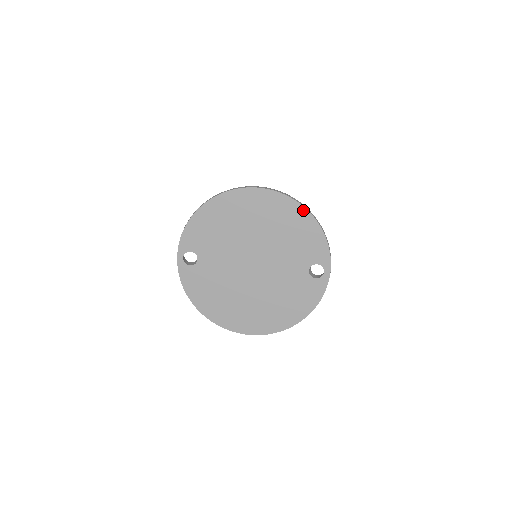
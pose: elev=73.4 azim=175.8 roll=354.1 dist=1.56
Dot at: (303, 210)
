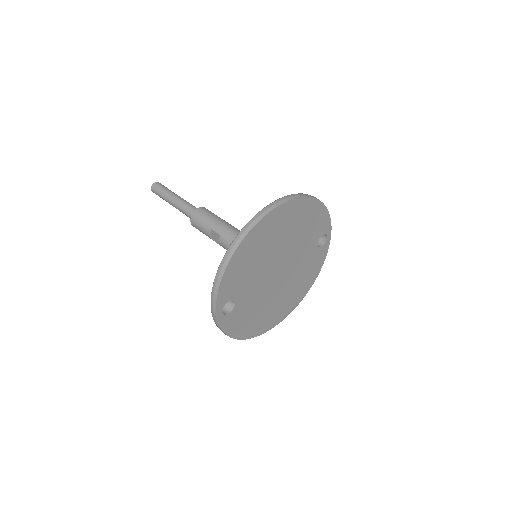
Dot at: (313, 201)
